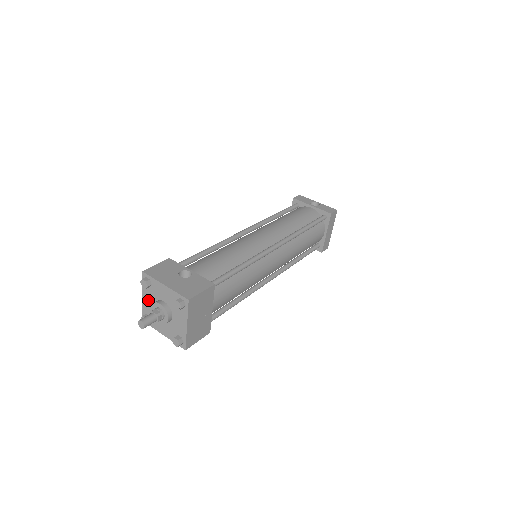
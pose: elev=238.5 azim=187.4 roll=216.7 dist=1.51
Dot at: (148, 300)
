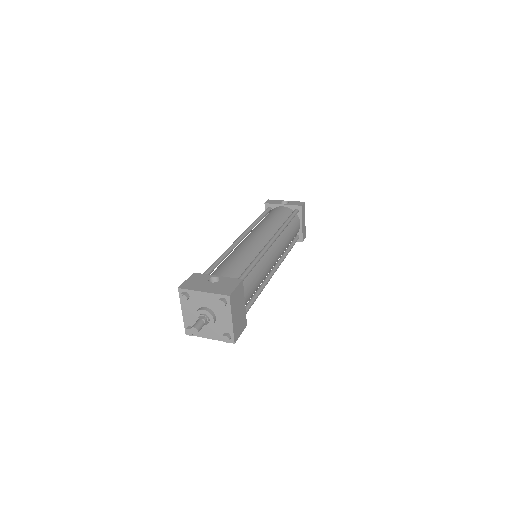
Dot at: (188, 312)
